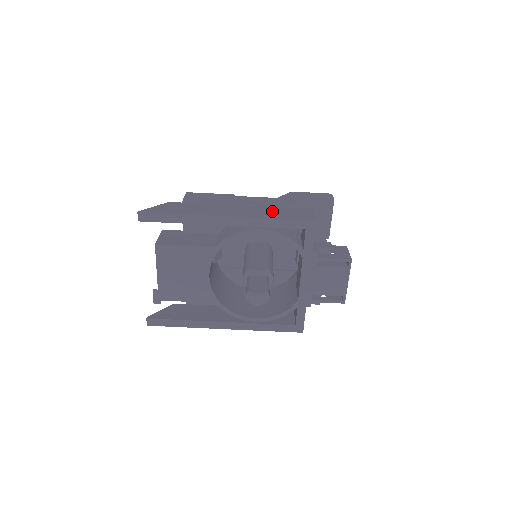
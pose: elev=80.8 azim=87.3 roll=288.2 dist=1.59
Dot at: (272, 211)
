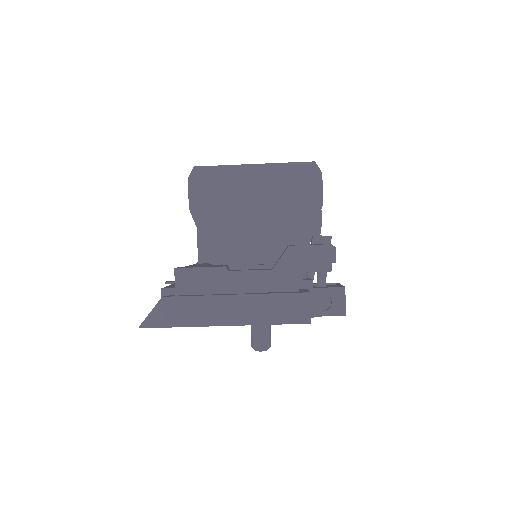
Dot at: (268, 306)
